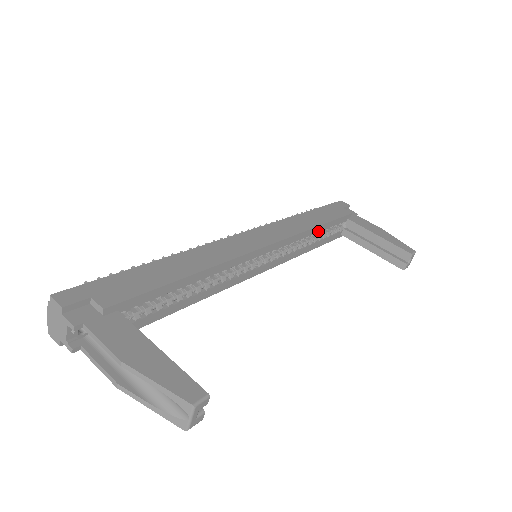
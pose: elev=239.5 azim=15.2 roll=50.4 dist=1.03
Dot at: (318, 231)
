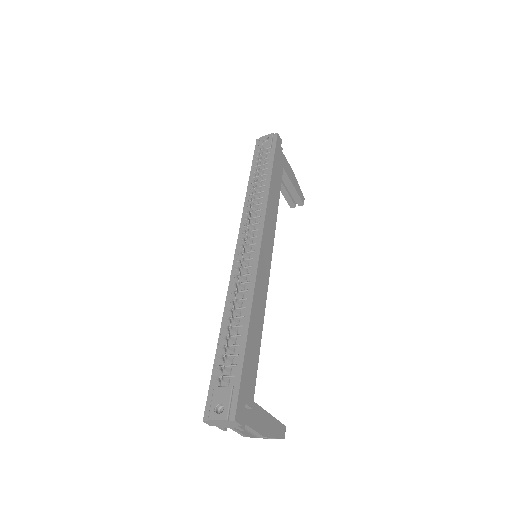
Dot at: occluded
